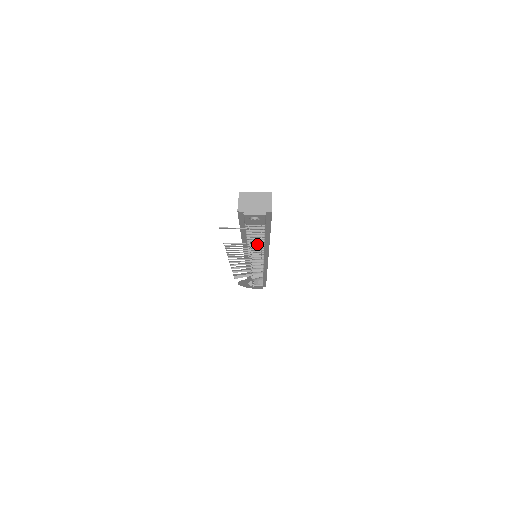
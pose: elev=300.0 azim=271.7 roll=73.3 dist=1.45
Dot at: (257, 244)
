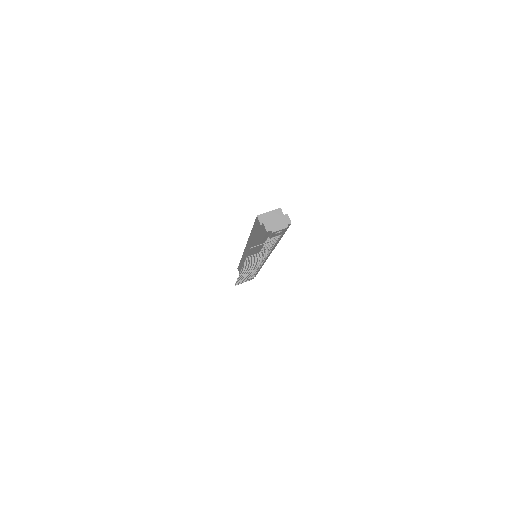
Dot at: occluded
